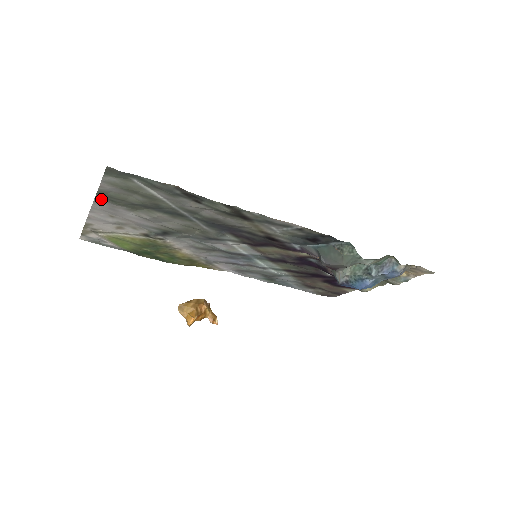
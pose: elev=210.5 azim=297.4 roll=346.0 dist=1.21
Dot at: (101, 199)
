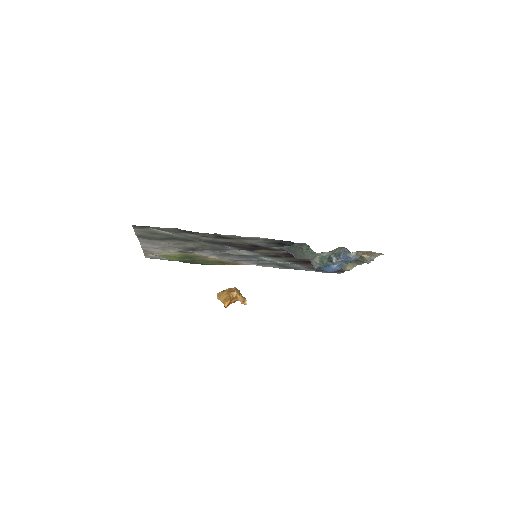
Dot at: (141, 238)
